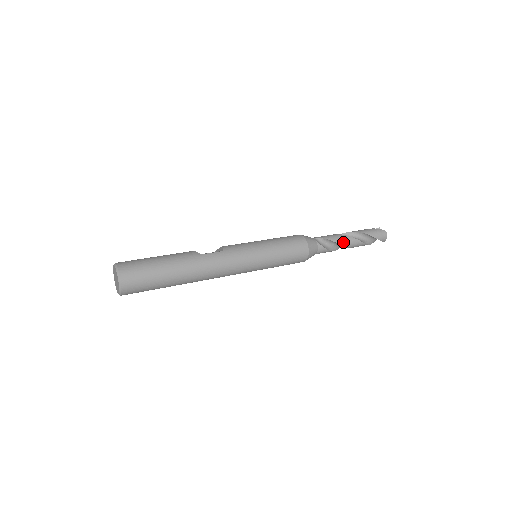
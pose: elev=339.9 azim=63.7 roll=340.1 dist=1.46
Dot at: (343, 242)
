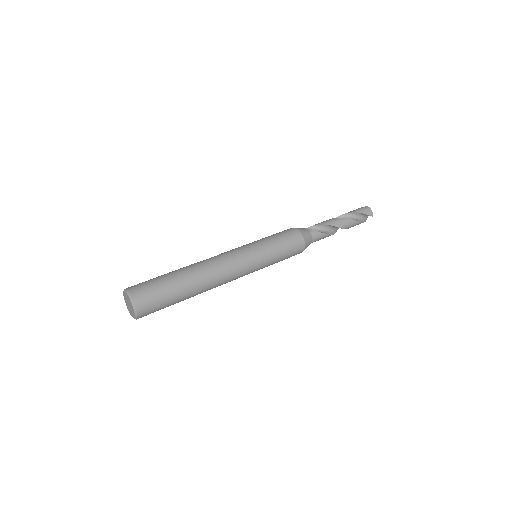
Dot at: (332, 223)
